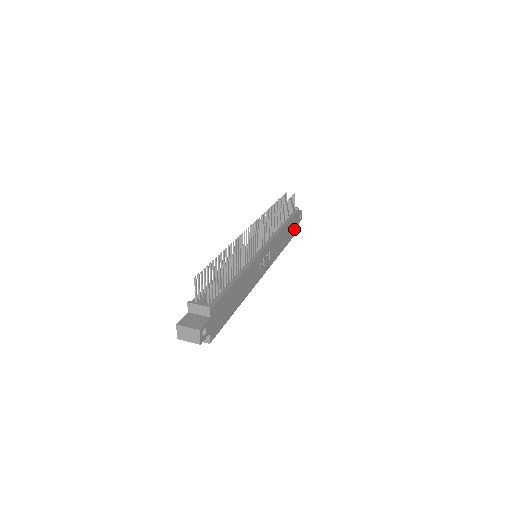
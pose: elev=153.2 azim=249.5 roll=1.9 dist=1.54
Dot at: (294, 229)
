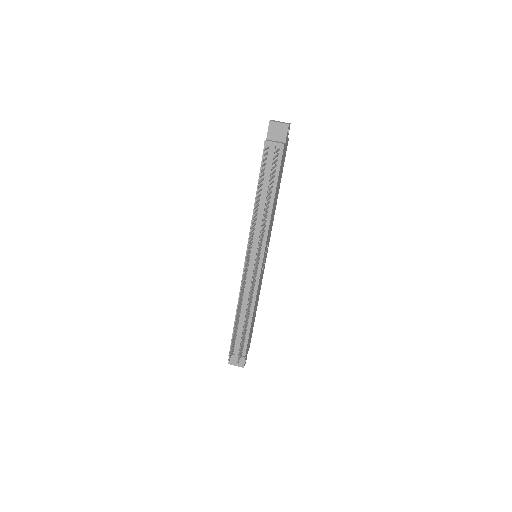
Dot at: (284, 158)
